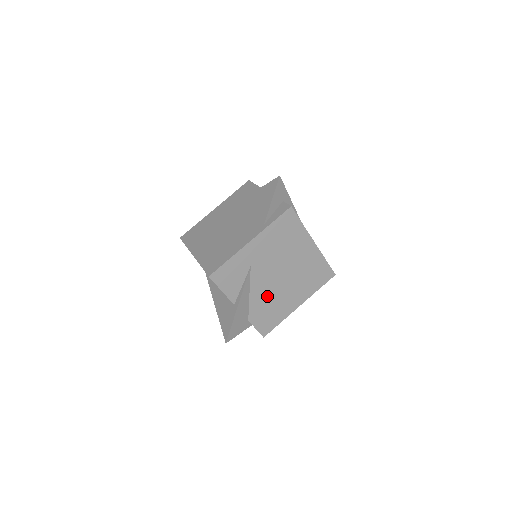
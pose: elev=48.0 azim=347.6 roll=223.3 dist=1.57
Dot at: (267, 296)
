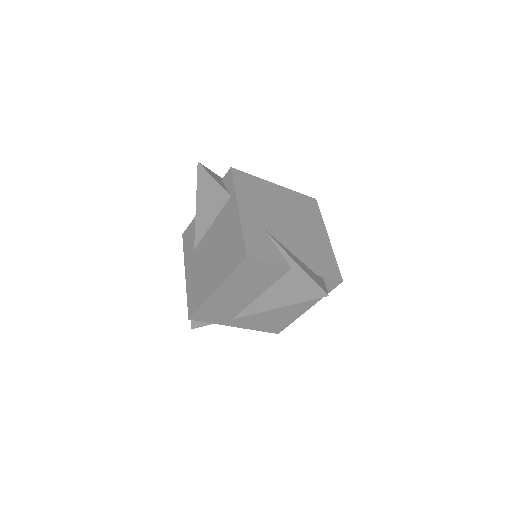
Dot at: (301, 245)
